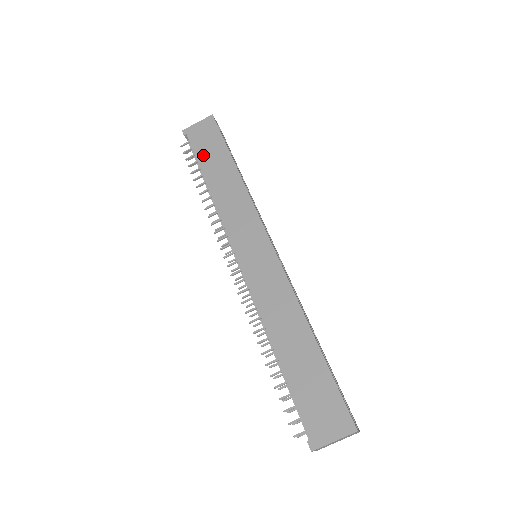
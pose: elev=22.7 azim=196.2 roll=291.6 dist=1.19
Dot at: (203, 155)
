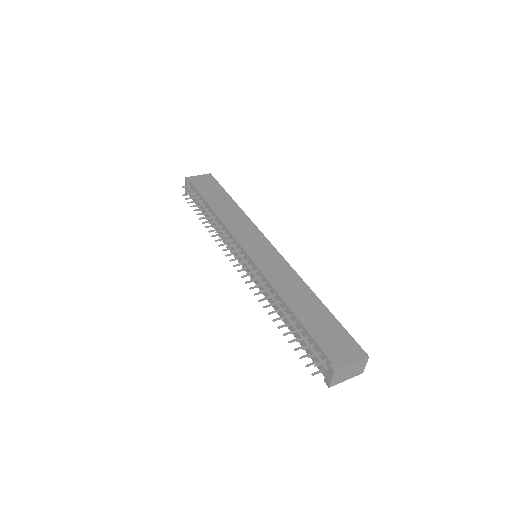
Dot at: (205, 192)
